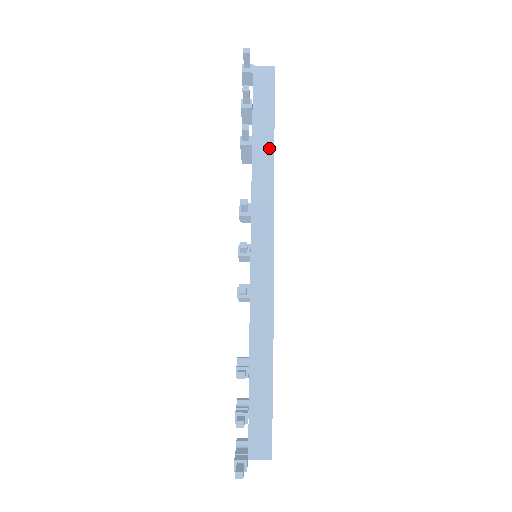
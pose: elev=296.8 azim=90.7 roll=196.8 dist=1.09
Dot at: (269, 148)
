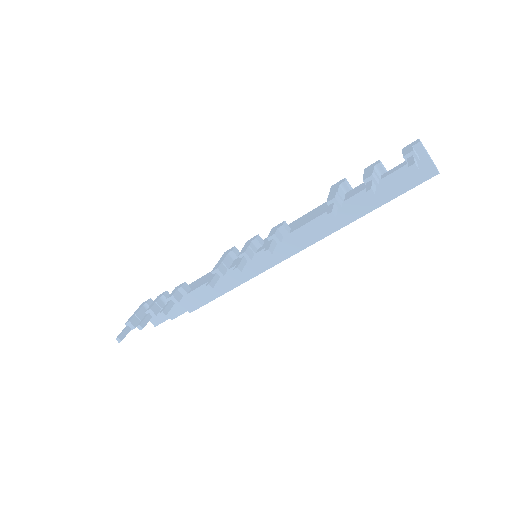
Dot at: (347, 219)
